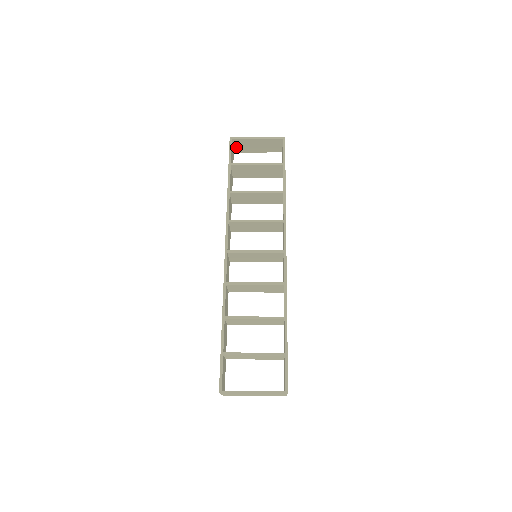
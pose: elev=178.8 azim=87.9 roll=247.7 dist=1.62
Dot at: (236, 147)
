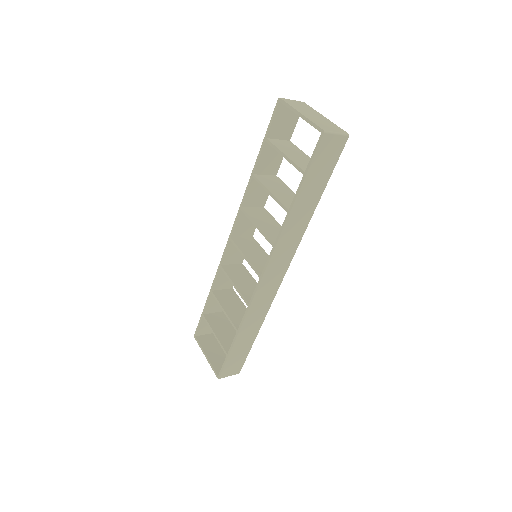
Dot at: occluded
